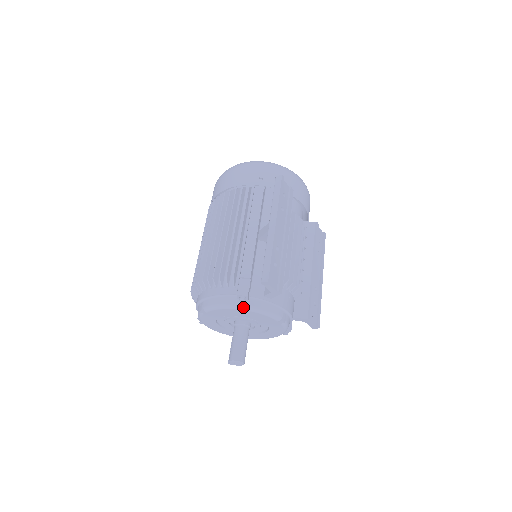
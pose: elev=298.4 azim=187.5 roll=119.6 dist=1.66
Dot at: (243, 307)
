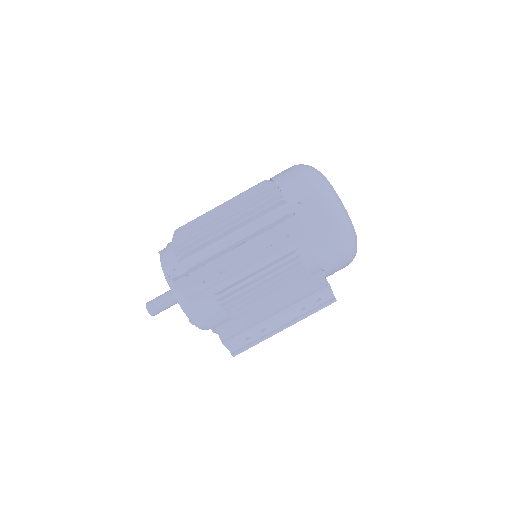
Dot at: (168, 282)
